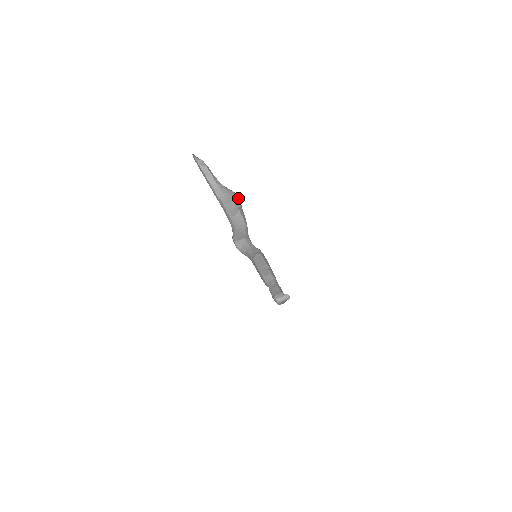
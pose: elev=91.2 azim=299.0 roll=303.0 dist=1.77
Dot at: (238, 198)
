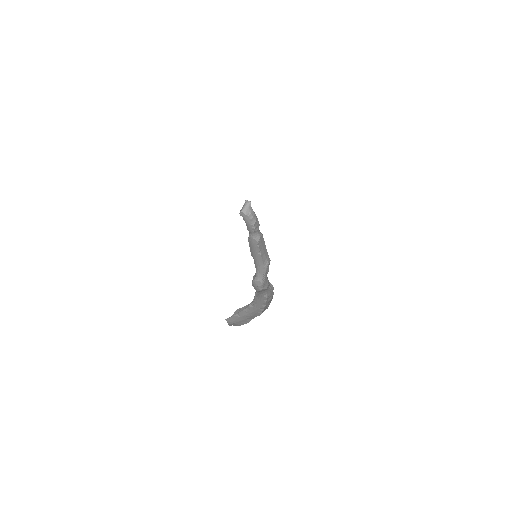
Dot at: occluded
